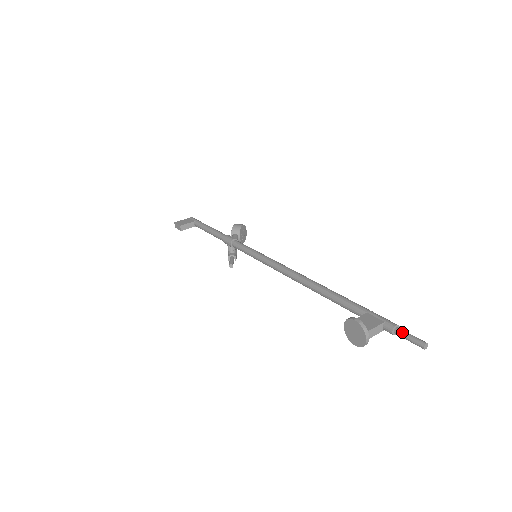
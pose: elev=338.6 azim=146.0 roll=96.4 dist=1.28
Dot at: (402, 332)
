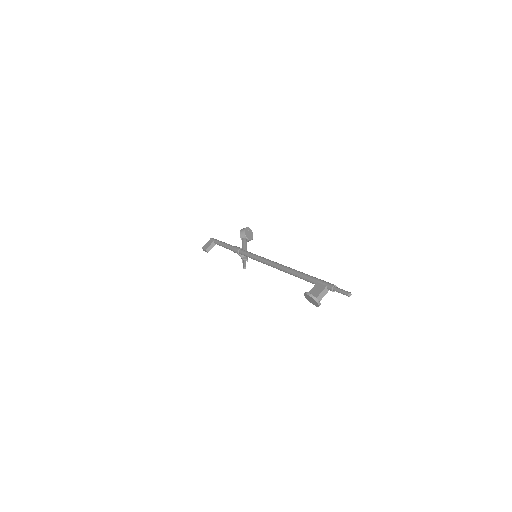
Dot at: (336, 290)
